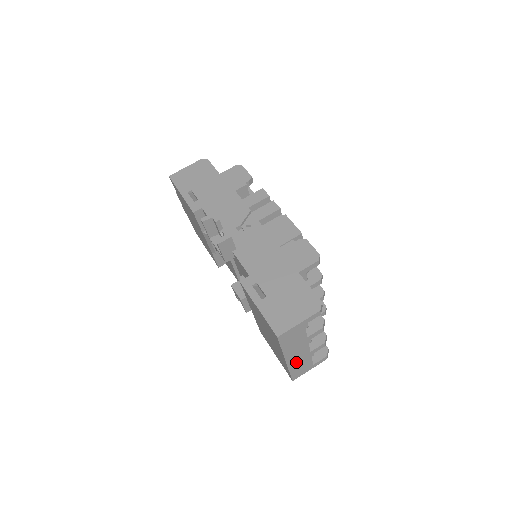
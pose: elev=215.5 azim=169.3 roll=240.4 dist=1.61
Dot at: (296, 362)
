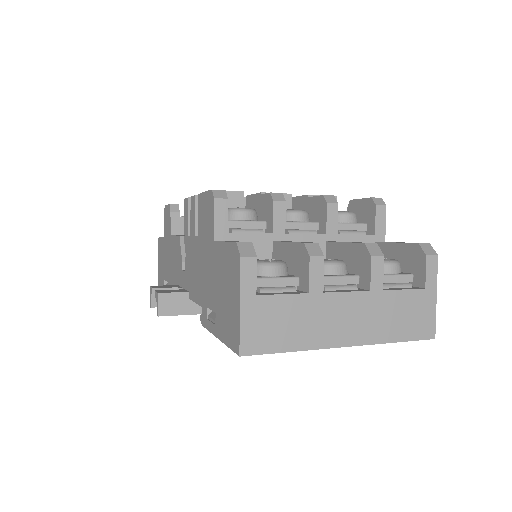
Dot at: (374, 325)
